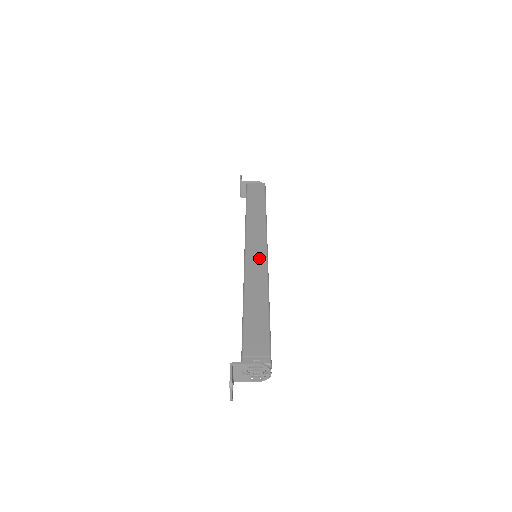
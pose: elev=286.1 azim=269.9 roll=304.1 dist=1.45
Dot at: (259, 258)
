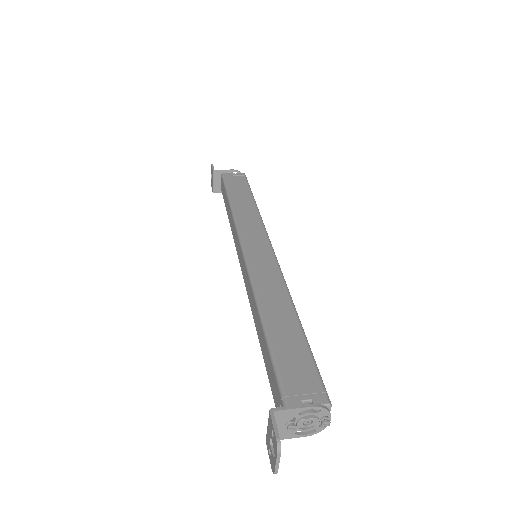
Dot at: (265, 256)
